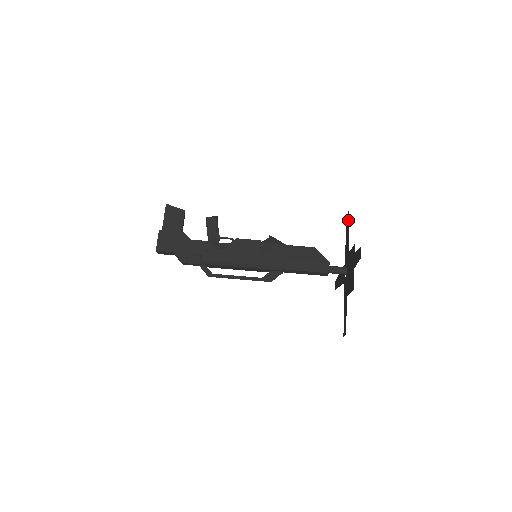
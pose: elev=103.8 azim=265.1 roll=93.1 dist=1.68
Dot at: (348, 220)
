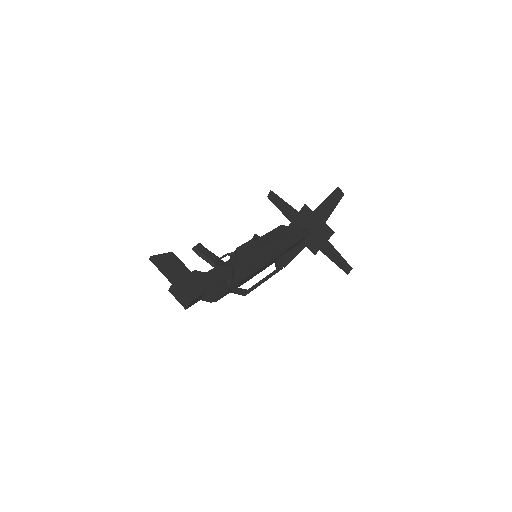
Dot at: (277, 196)
